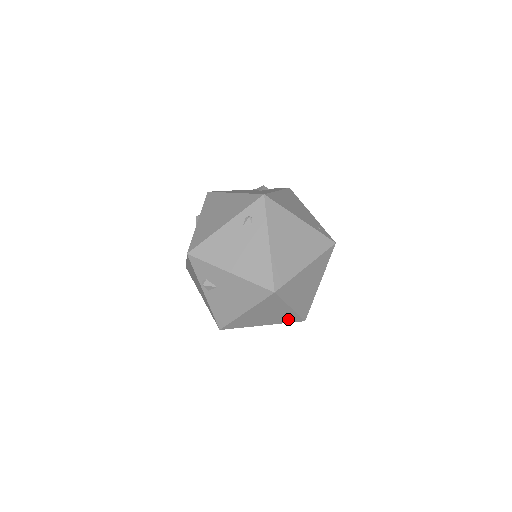
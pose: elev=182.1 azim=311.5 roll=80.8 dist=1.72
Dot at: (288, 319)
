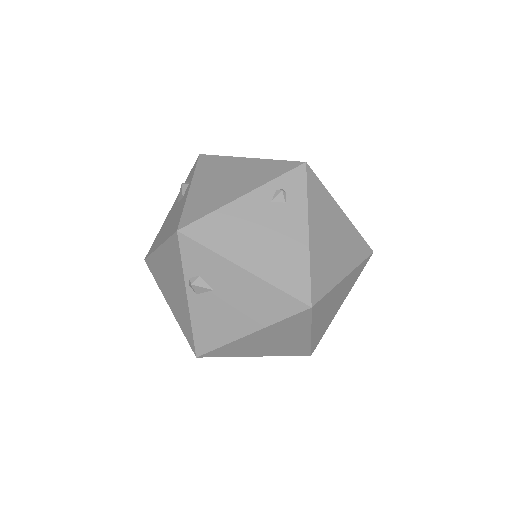
Dot at: (294, 350)
